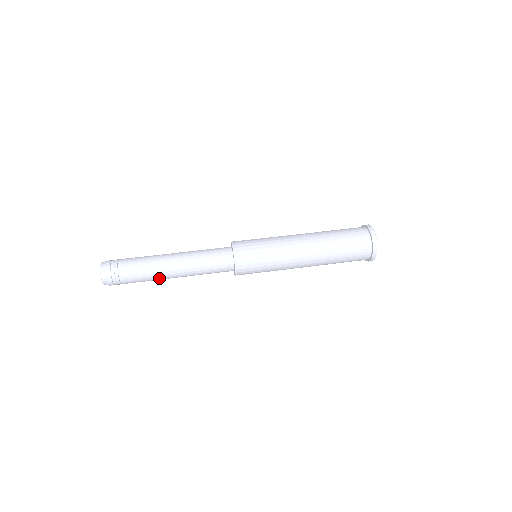
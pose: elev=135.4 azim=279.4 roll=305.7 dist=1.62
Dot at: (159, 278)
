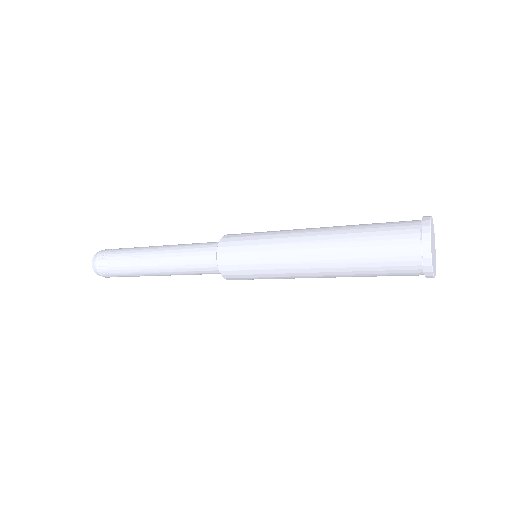
Dot at: (140, 265)
